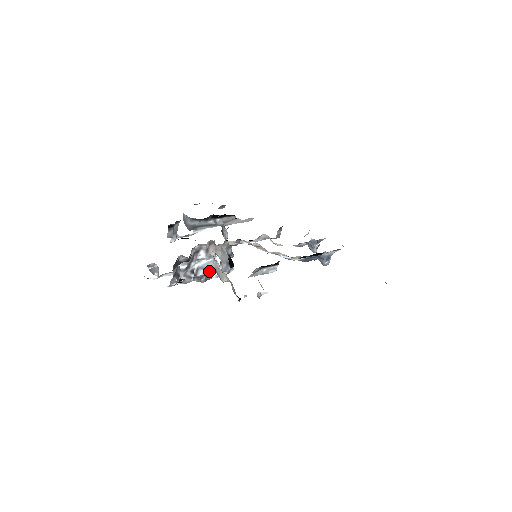
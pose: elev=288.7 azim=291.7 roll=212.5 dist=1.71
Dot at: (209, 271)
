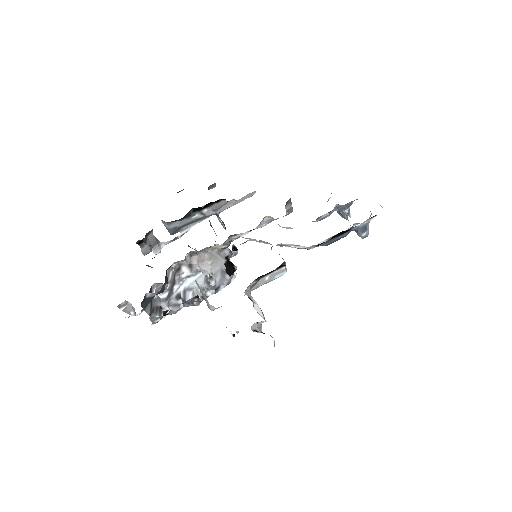
Dot at: occluded
